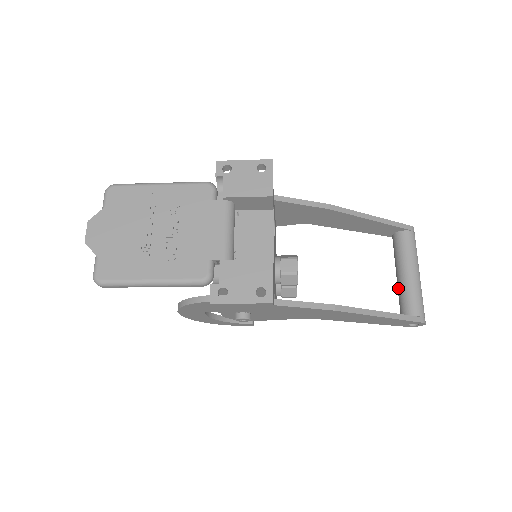
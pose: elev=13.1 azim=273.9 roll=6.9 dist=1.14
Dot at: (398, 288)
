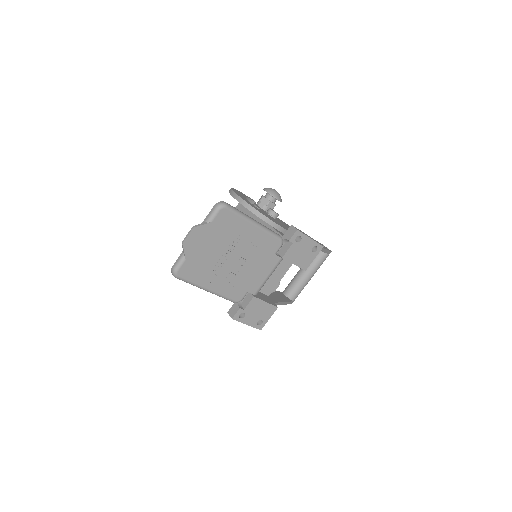
Dot at: (296, 279)
